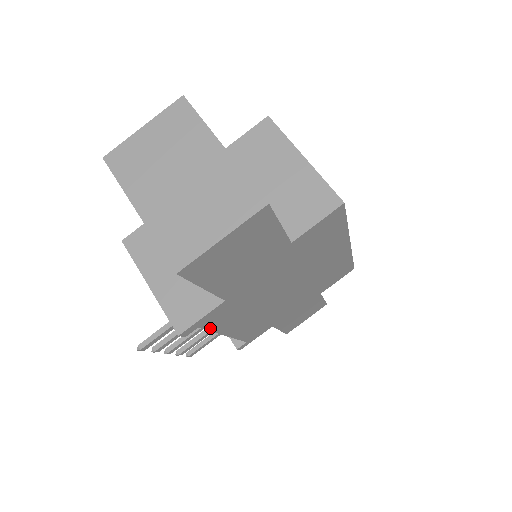
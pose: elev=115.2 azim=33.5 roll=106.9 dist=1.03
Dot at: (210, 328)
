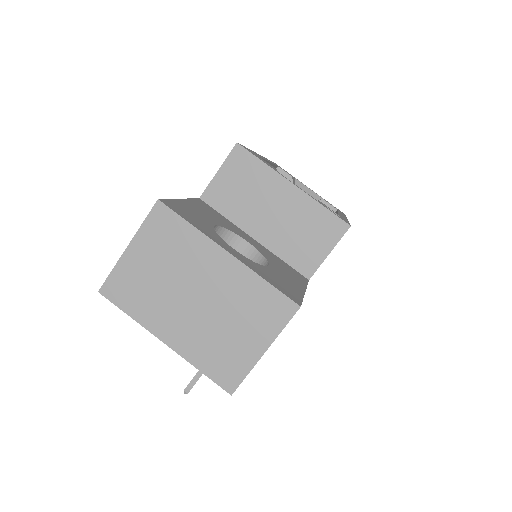
Dot at: occluded
